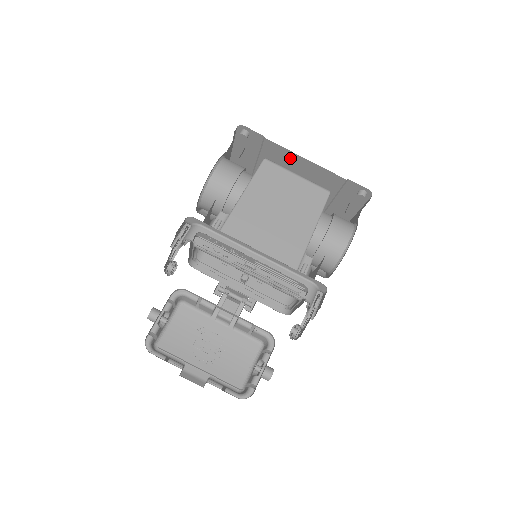
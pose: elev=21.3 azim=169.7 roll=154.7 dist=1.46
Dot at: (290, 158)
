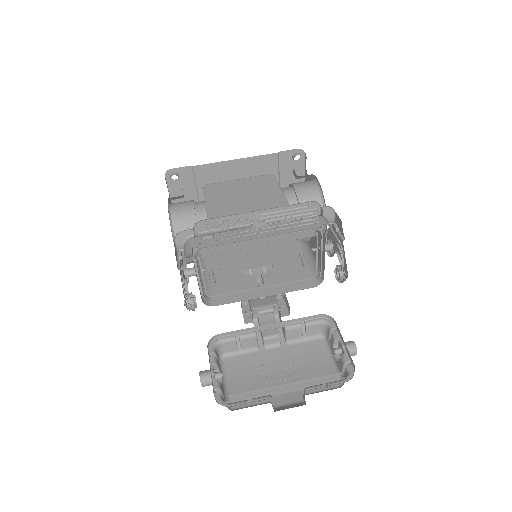
Dot at: (223, 170)
